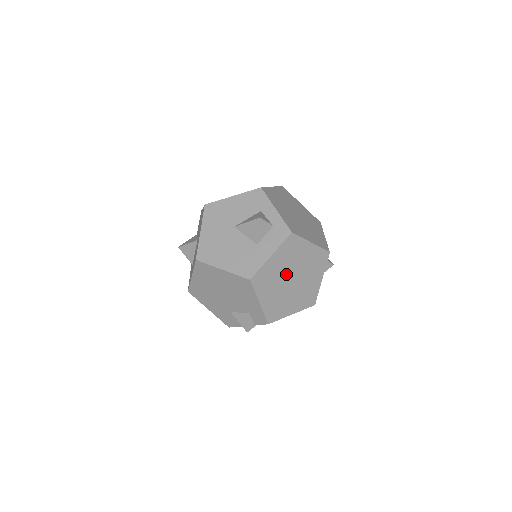
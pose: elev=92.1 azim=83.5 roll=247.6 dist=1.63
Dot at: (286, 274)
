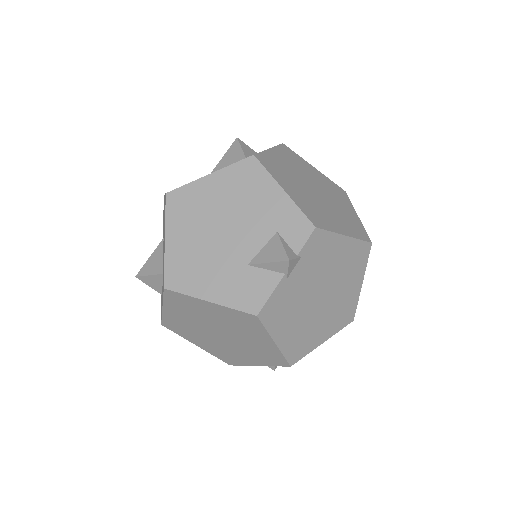
Dot at: (302, 180)
